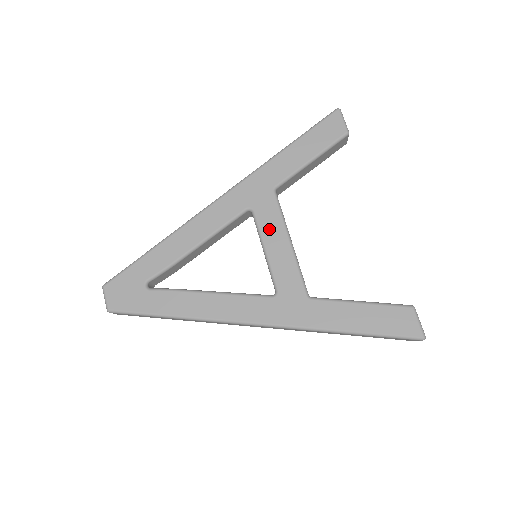
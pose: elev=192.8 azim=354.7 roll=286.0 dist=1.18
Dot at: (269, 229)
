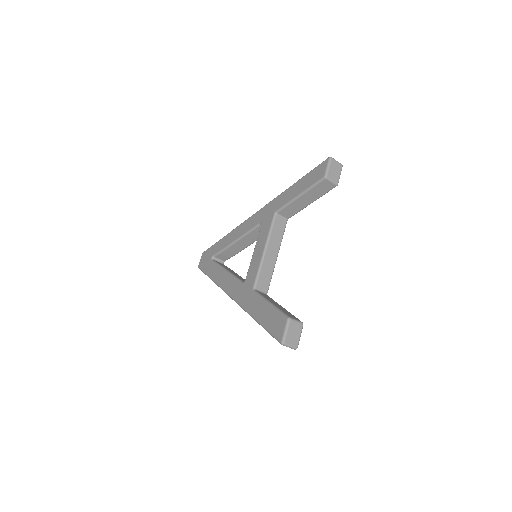
Dot at: (261, 239)
